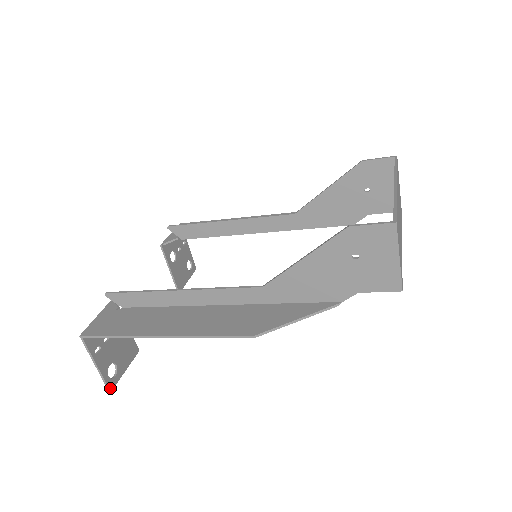
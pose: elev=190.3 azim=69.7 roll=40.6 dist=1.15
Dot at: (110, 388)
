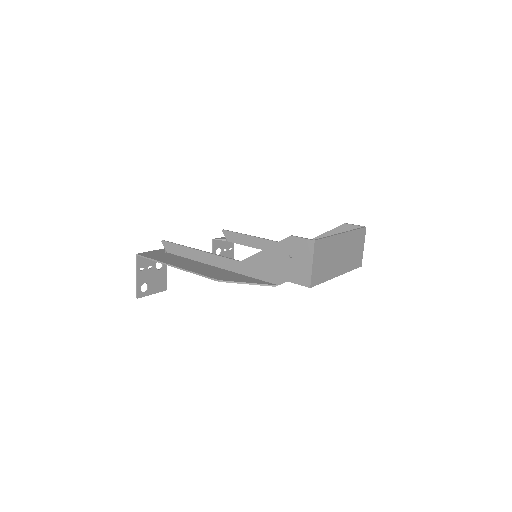
Dot at: (138, 296)
